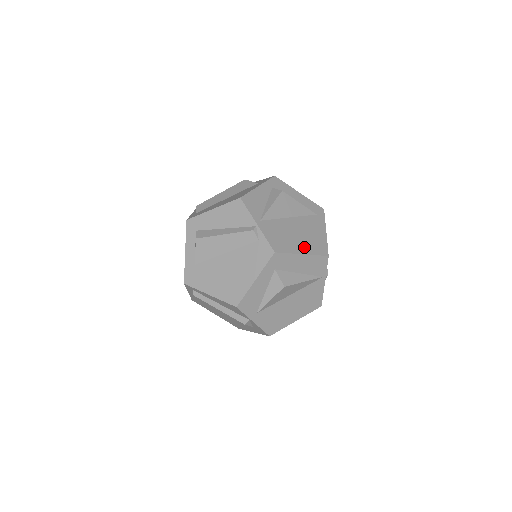
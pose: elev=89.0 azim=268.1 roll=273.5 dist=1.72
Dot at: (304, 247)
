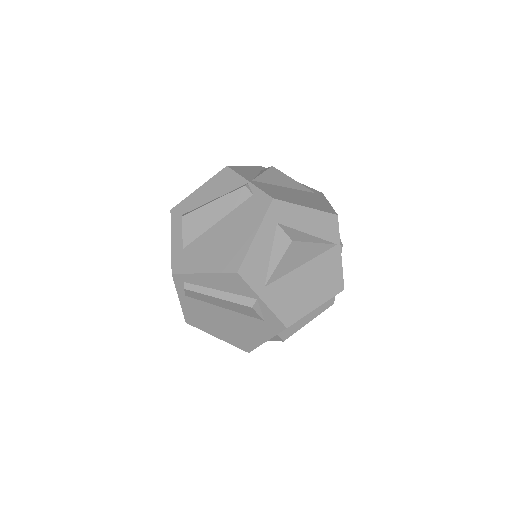
Dot at: (307, 204)
